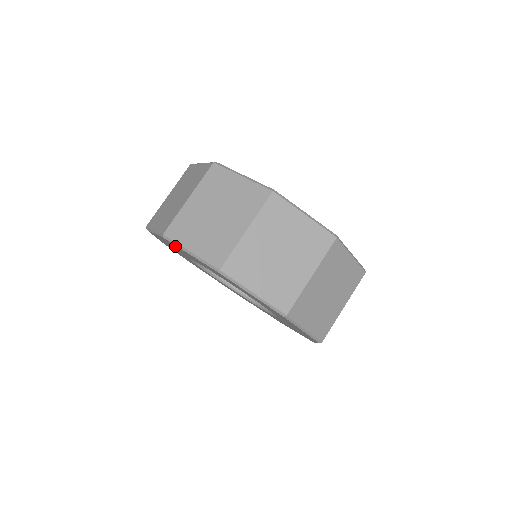
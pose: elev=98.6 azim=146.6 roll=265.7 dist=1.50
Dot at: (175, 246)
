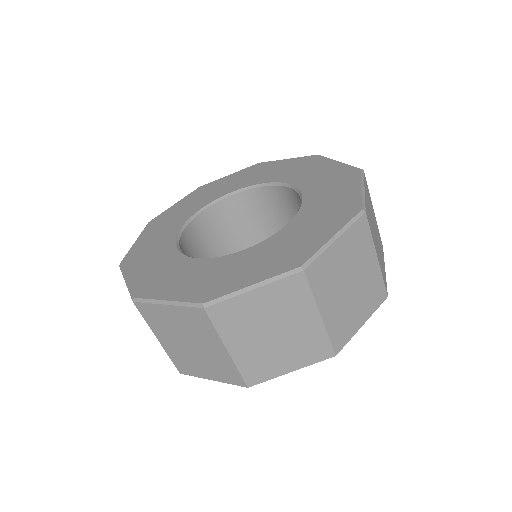
Dot at: occluded
